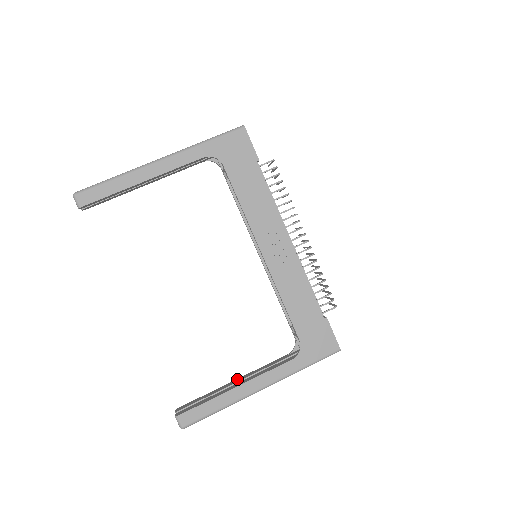
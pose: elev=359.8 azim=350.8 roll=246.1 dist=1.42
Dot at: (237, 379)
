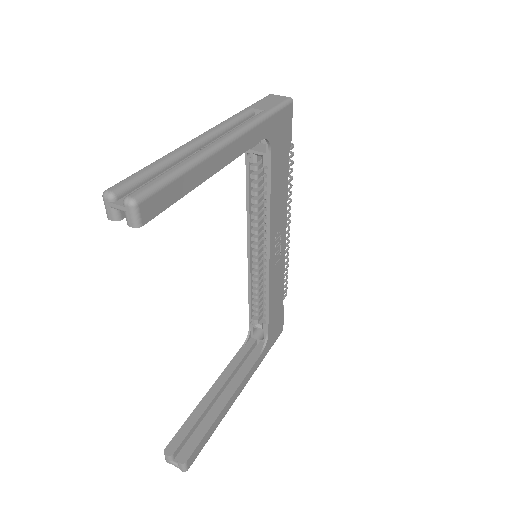
Dot at: (212, 389)
